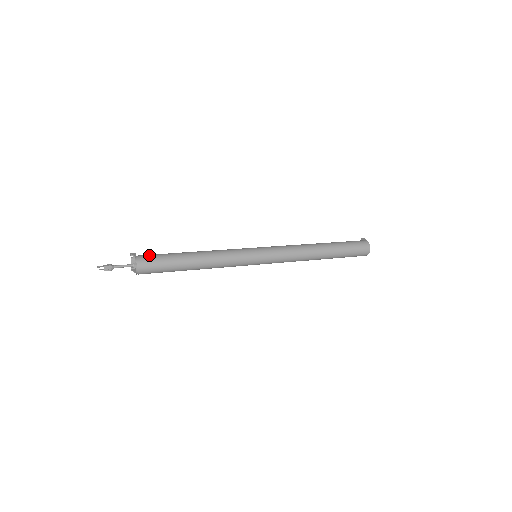
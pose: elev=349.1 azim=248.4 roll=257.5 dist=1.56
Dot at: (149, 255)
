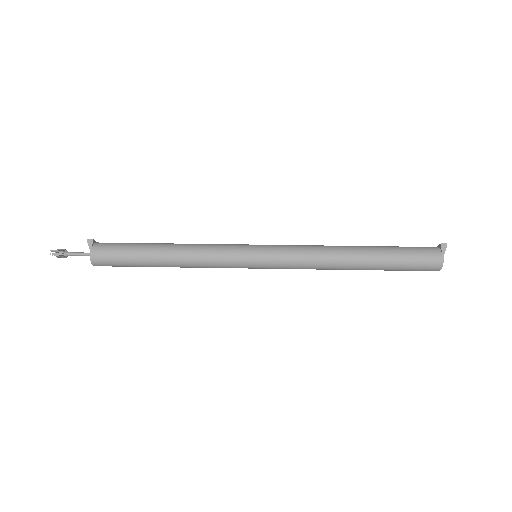
Dot at: (107, 251)
